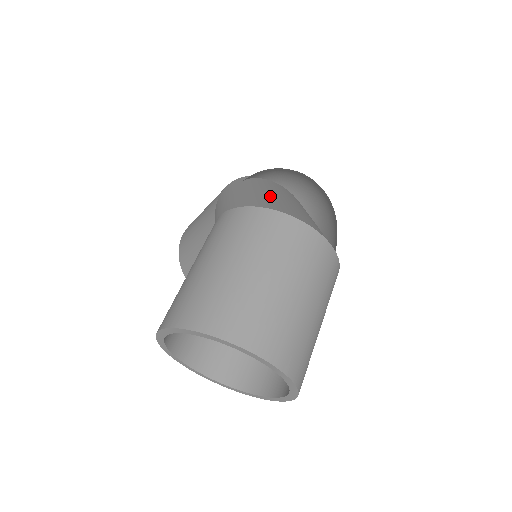
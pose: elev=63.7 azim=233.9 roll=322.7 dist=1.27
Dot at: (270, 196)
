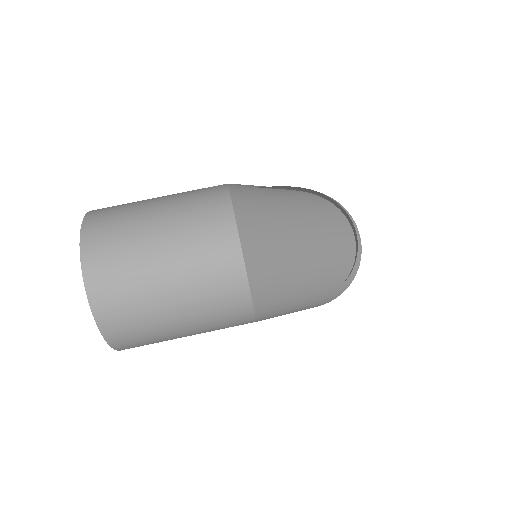
Dot at: (278, 206)
